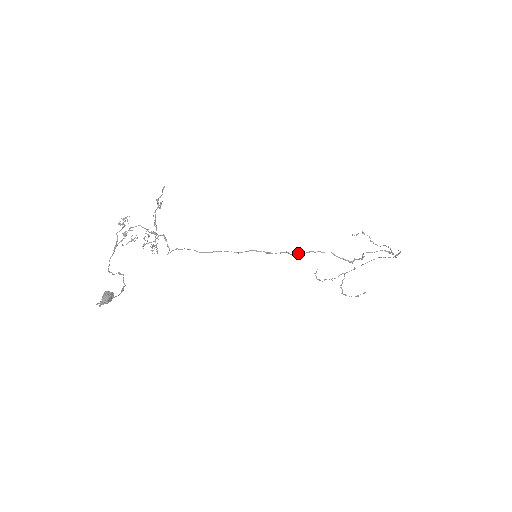
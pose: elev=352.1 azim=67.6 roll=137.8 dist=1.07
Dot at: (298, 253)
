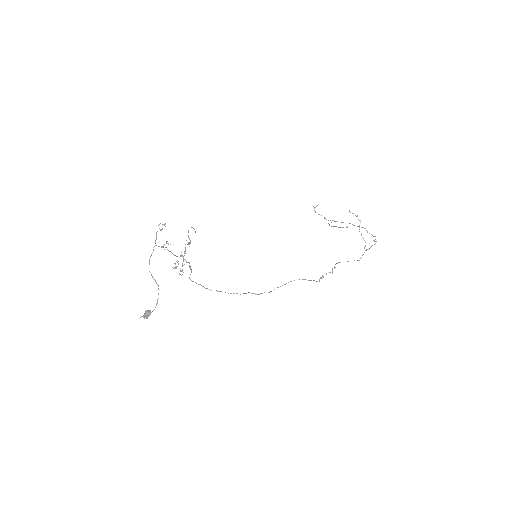
Dot at: (280, 286)
